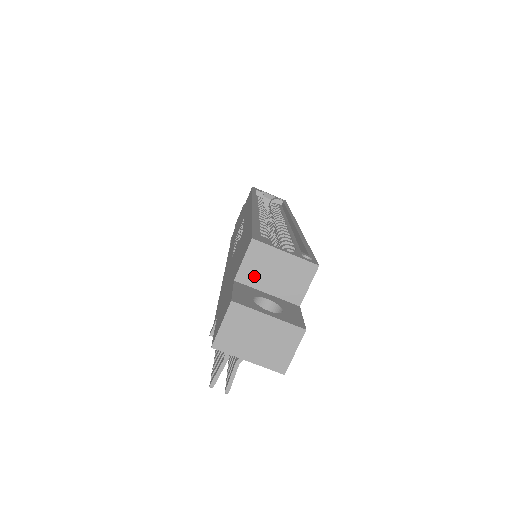
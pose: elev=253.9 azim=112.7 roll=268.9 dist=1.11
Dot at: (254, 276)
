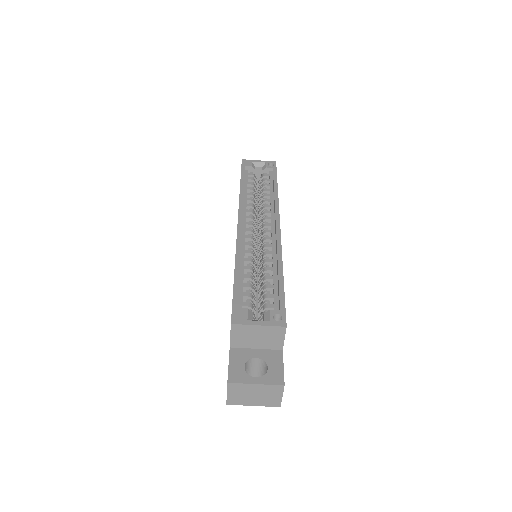
Dot at: (242, 342)
